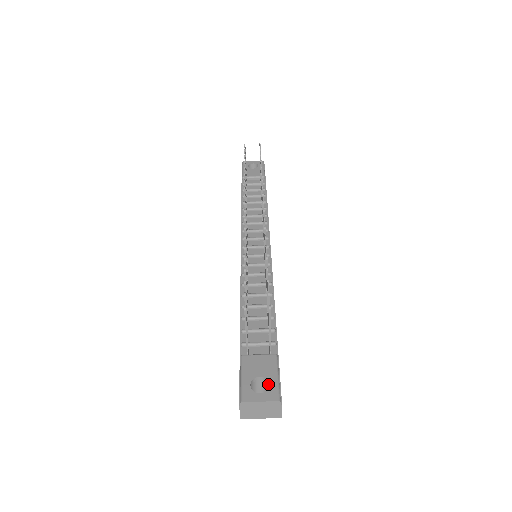
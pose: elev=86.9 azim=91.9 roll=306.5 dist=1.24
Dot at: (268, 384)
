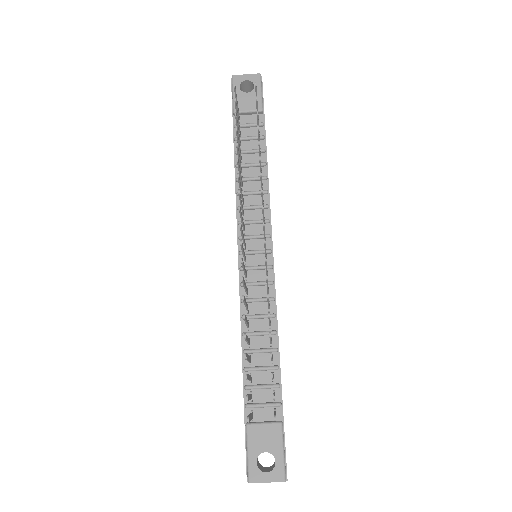
Dot at: (274, 457)
